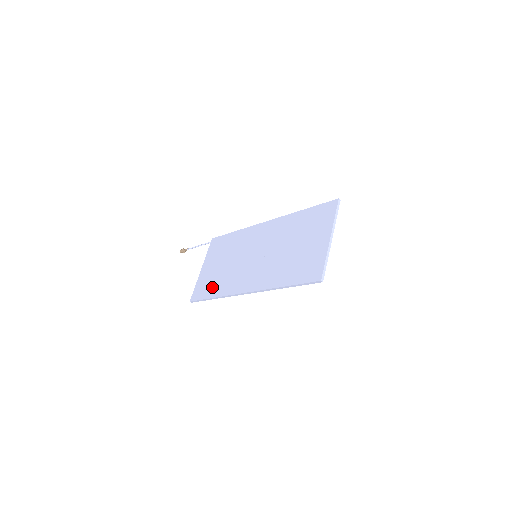
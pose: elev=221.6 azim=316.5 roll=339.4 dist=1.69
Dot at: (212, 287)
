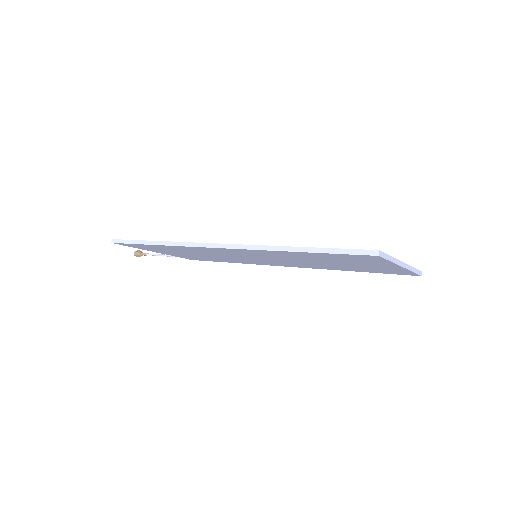
Dot at: occluded
